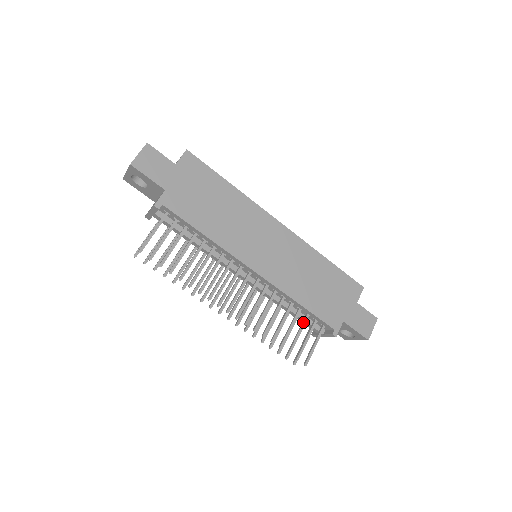
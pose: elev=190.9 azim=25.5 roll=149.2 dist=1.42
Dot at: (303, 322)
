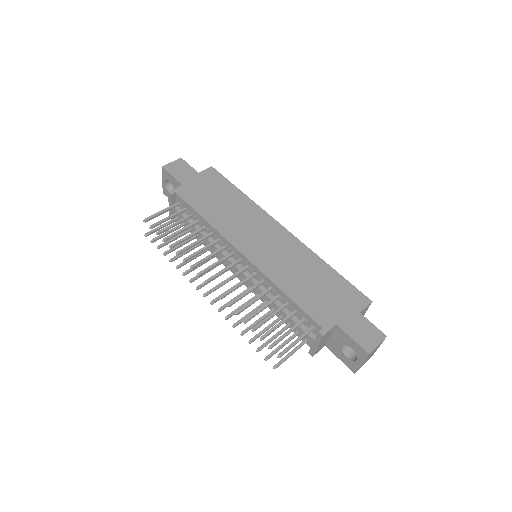
Dot at: occluded
